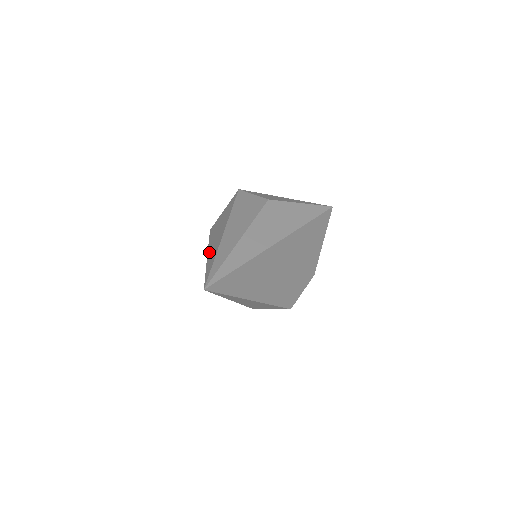
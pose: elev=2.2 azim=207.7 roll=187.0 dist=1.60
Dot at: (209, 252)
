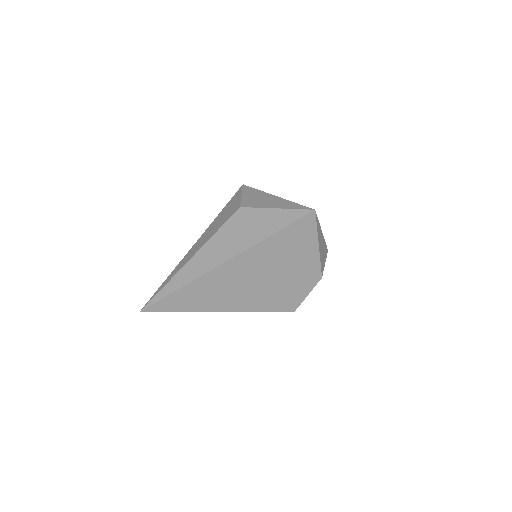
Dot at: occluded
